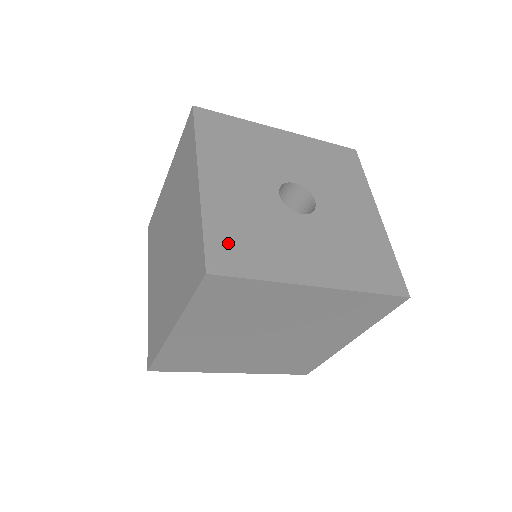
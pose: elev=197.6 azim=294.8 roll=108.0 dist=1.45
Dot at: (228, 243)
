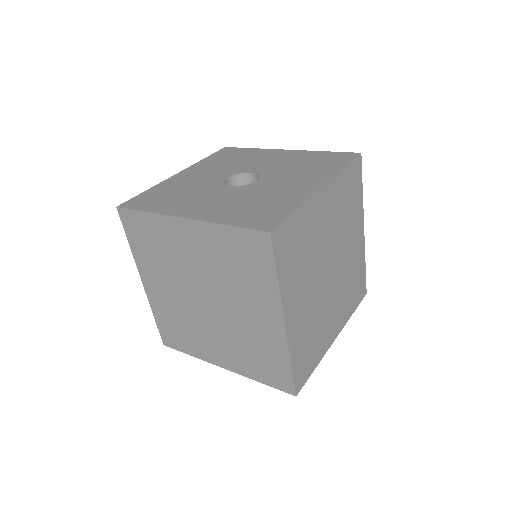
Dot at: (150, 197)
